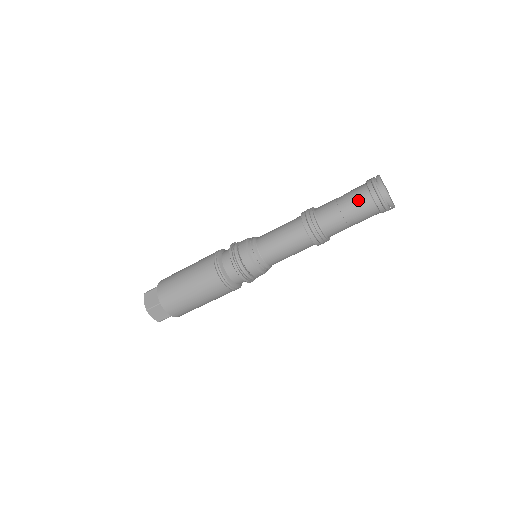
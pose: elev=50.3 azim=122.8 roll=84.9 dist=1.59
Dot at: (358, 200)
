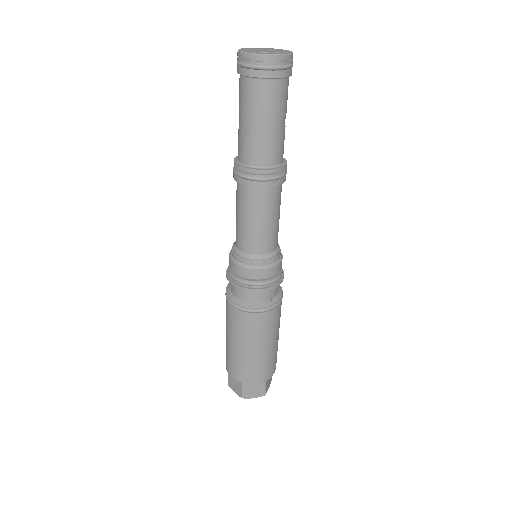
Dot at: (239, 94)
